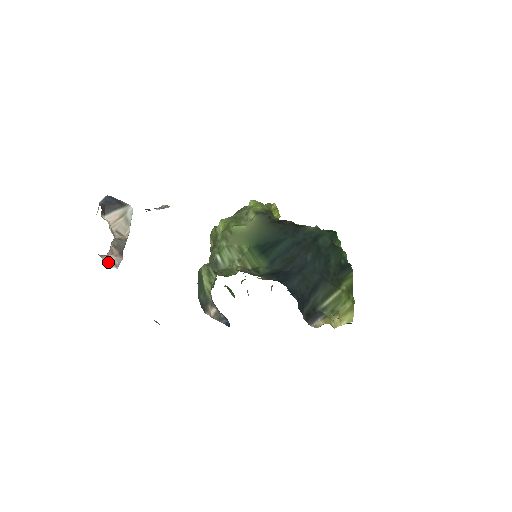
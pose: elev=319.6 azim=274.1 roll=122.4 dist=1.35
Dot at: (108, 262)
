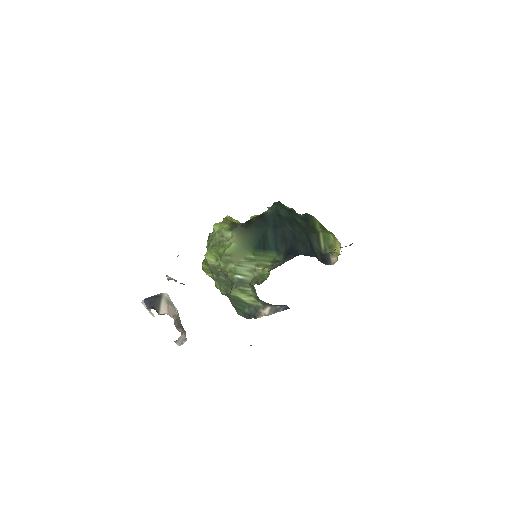
Dot at: (180, 342)
